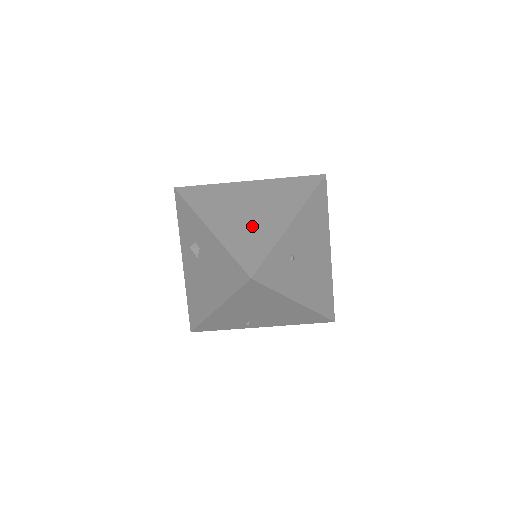
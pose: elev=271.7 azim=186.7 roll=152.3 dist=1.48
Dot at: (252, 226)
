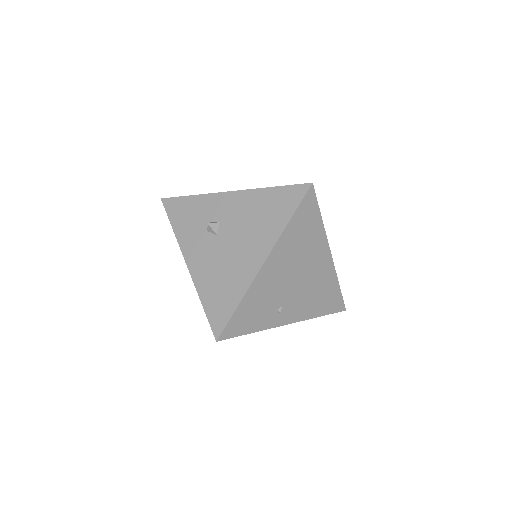
Dot at: occluded
